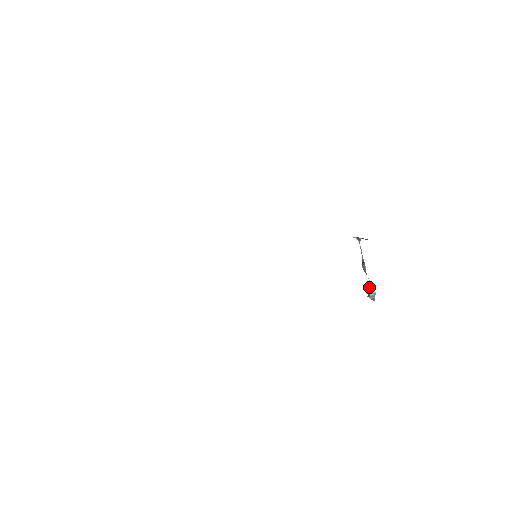
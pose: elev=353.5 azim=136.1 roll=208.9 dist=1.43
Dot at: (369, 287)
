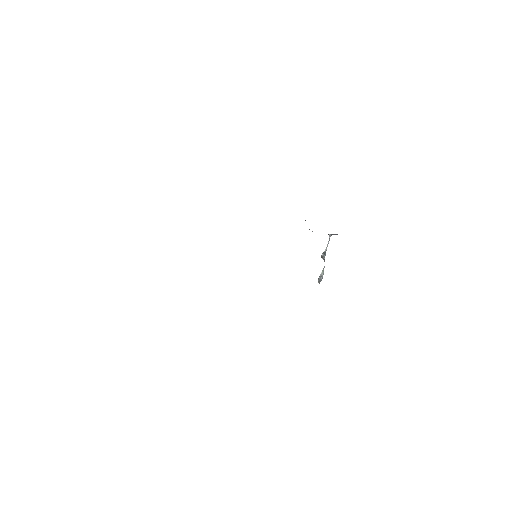
Dot at: (321, 273)
